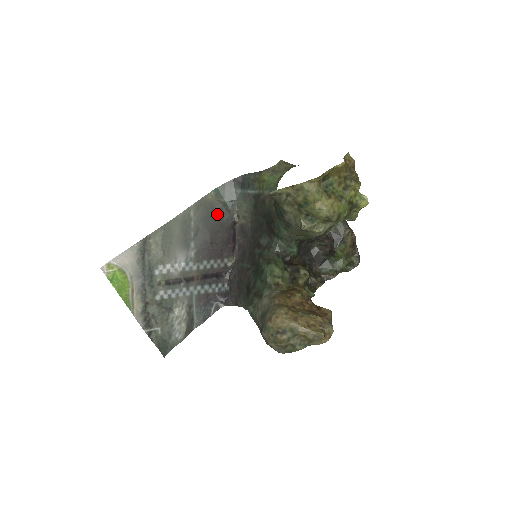
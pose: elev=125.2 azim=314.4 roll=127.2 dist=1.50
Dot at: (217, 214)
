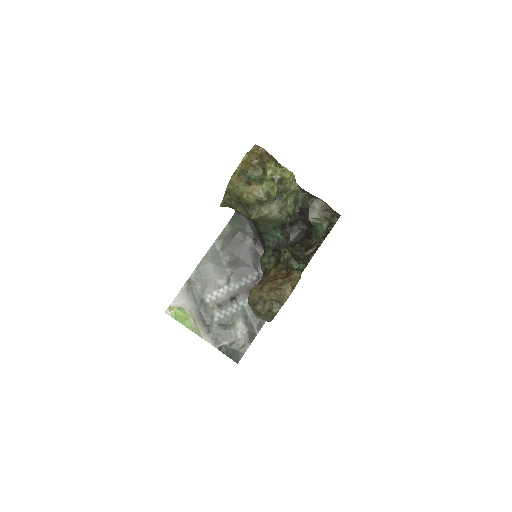
Dot at: (237, 239)
